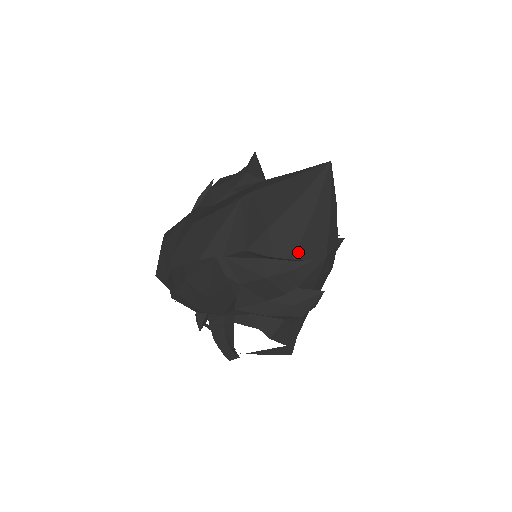
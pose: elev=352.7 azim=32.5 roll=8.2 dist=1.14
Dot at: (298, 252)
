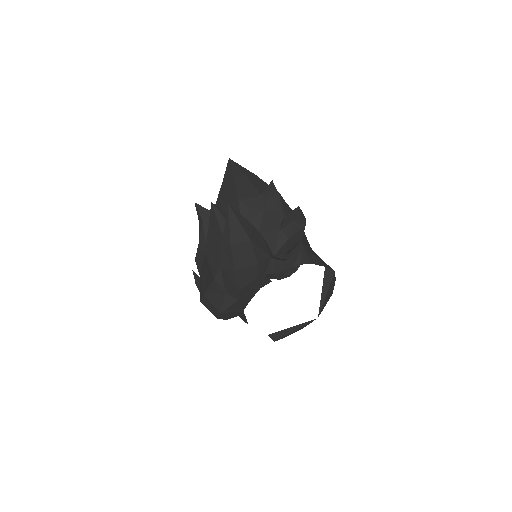
Dot at: occluded
